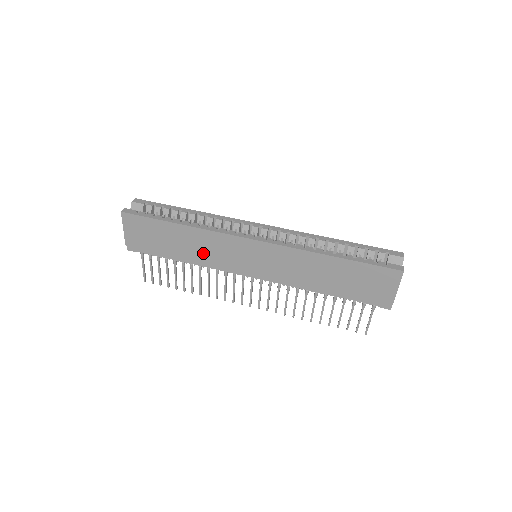
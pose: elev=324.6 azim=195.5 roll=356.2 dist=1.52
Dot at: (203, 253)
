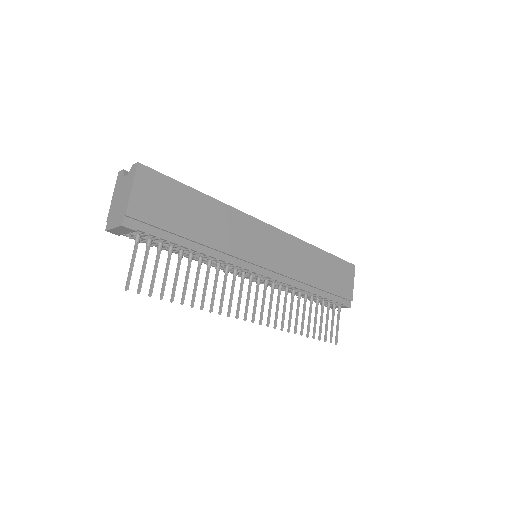
Dot at: (223, 237)
